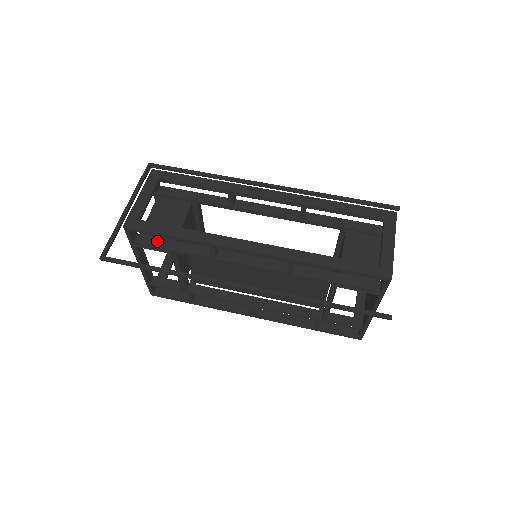
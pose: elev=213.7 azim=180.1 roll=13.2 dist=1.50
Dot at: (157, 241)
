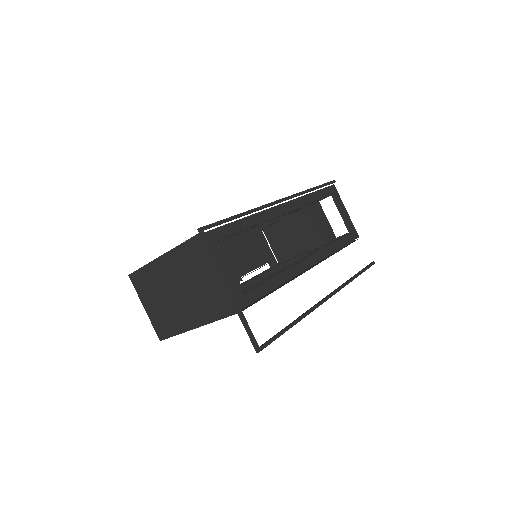
Dot at: occluded
